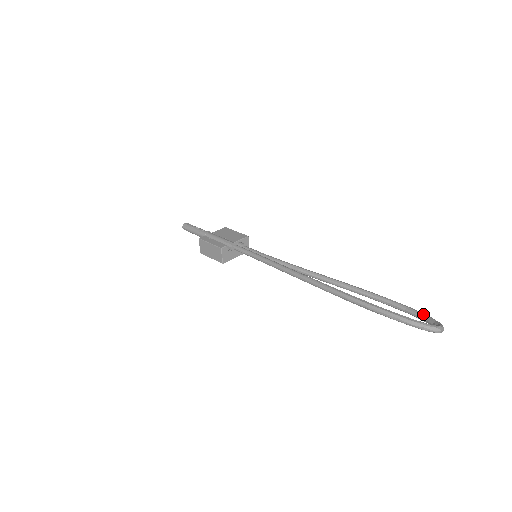
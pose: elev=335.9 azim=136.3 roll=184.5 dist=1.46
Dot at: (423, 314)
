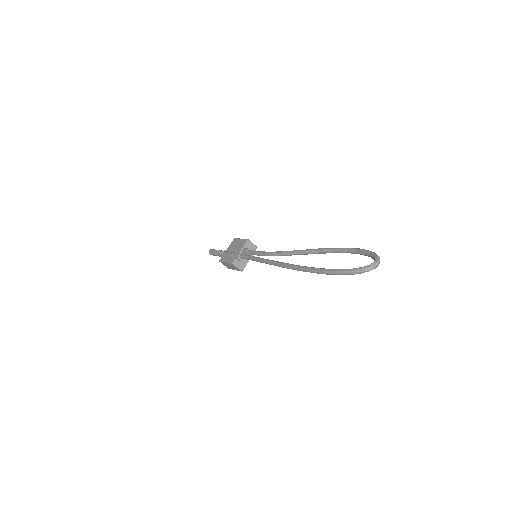
Dot at: (367, 252)
